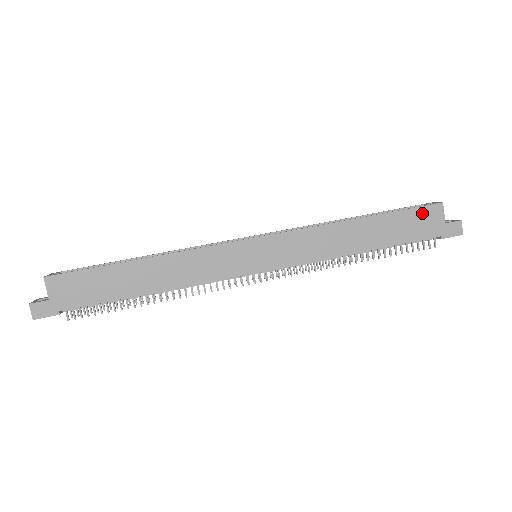
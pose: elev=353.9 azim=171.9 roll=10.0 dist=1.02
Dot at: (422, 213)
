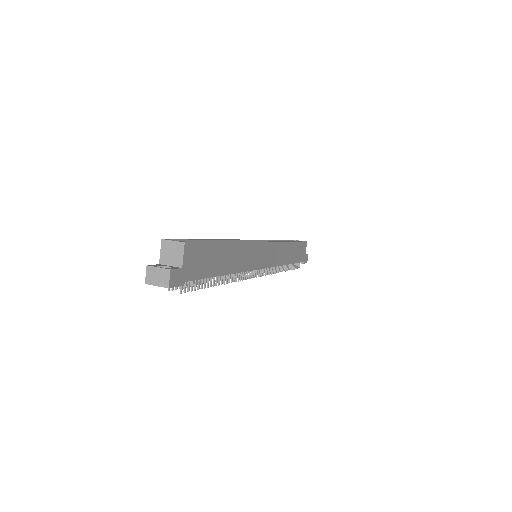
Dot at: (303, 246)
